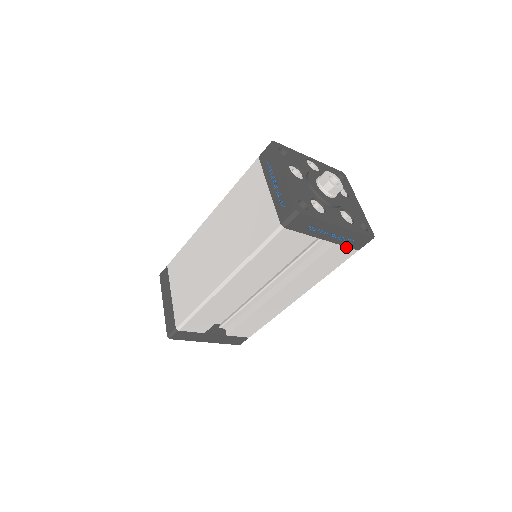
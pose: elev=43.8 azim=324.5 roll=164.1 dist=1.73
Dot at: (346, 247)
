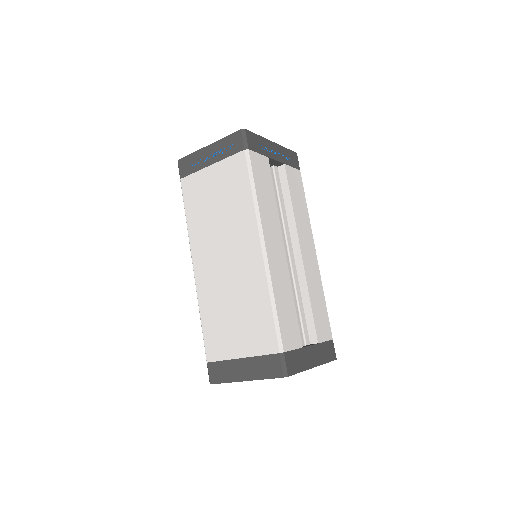
Dot at: (292, 168)
